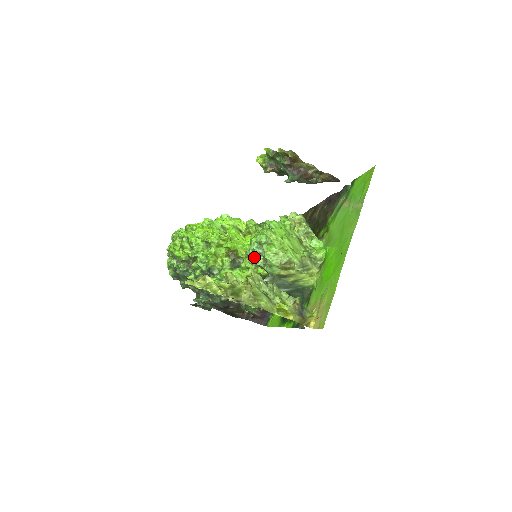
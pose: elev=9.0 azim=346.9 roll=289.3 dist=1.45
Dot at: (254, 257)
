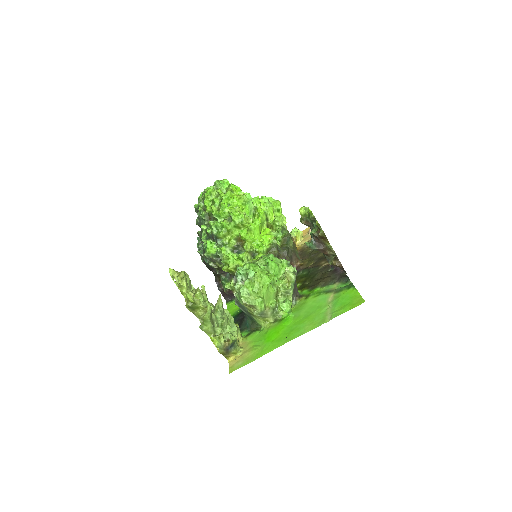
Dot at: (237, 278)
